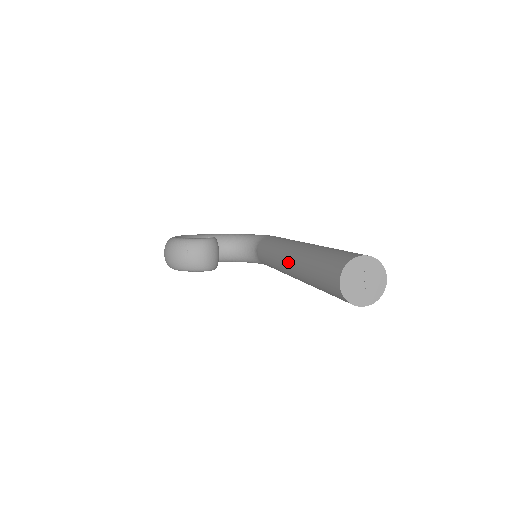
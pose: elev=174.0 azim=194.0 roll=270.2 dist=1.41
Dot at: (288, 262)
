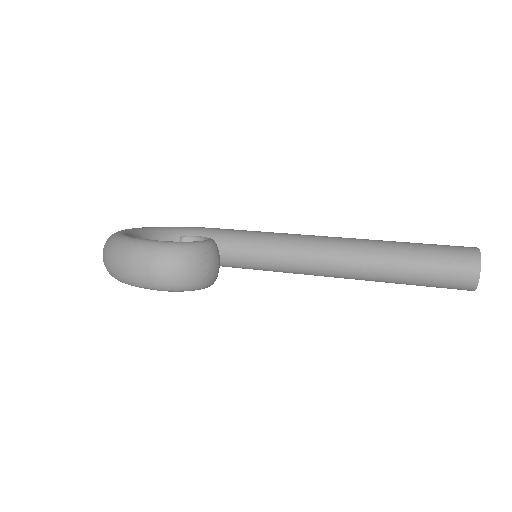
Dot at: (337, 259)
